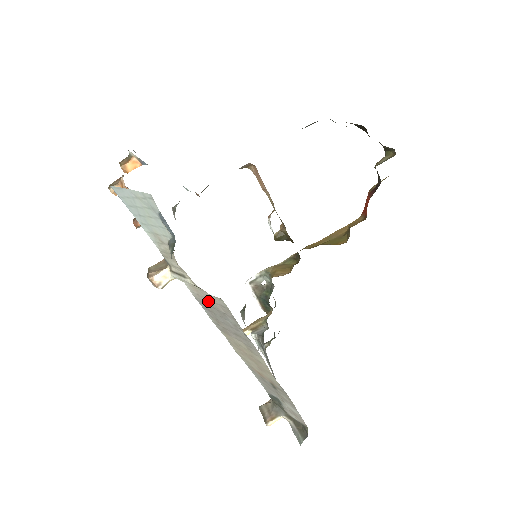
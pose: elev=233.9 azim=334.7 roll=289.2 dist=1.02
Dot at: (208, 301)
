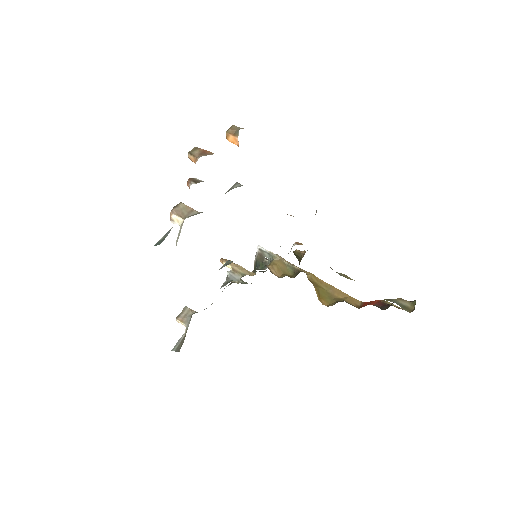
Dot at: occluded
